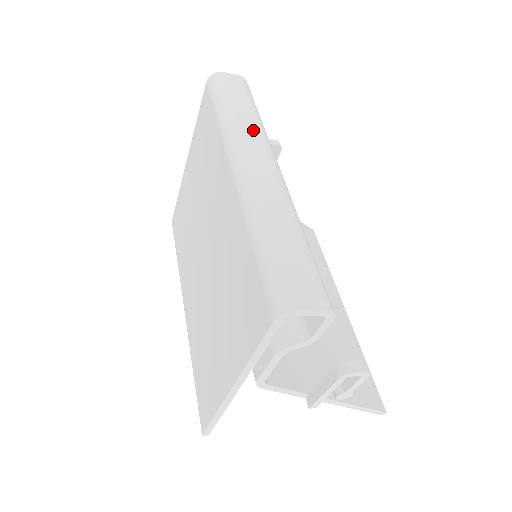
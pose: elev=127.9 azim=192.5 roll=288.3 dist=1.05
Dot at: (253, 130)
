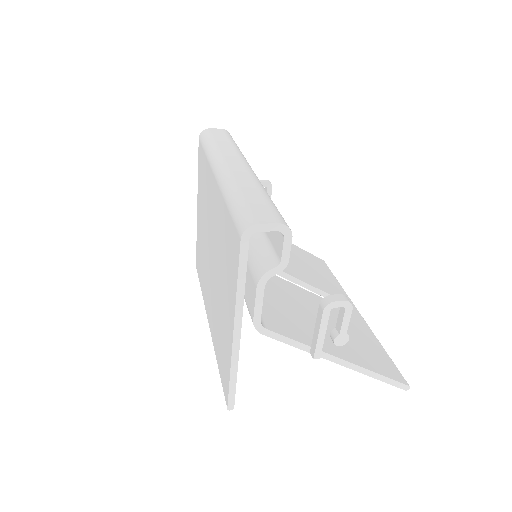
Dot at: (230, 151)
